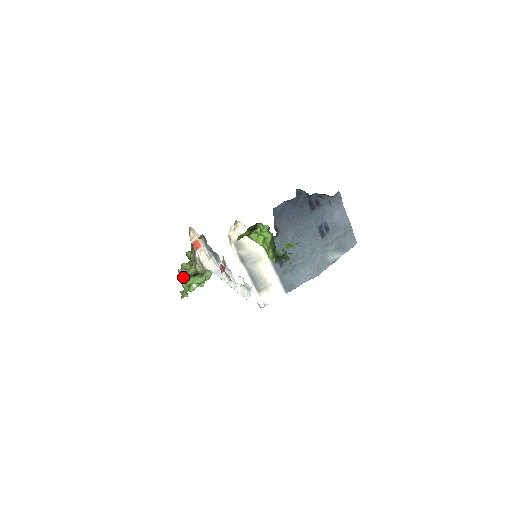
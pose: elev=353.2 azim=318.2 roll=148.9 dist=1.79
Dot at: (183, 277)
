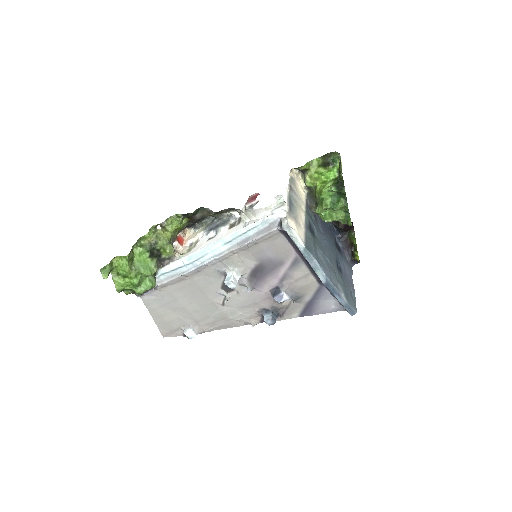
Dot at: (141, 243)
